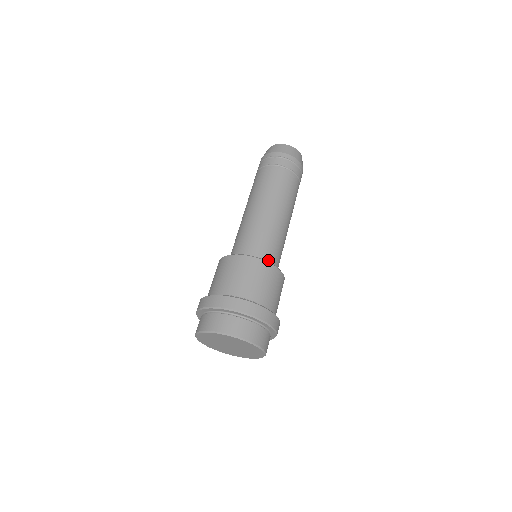
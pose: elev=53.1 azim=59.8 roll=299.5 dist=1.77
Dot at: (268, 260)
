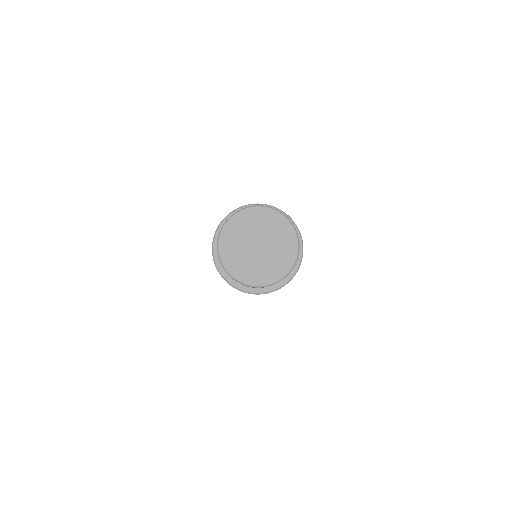
Dot at: occluded
